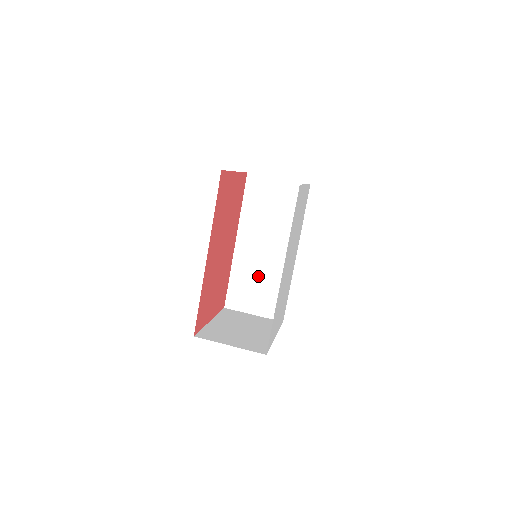
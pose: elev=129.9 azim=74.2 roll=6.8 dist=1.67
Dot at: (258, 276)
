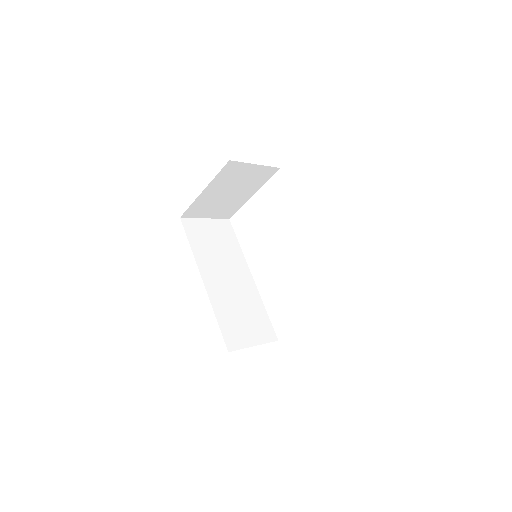
Dot at: (237, 306)
